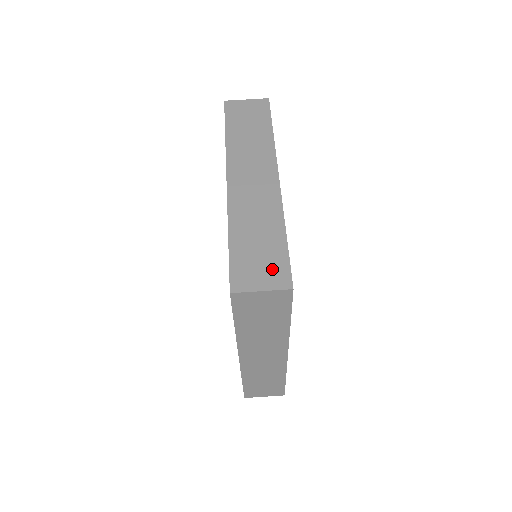
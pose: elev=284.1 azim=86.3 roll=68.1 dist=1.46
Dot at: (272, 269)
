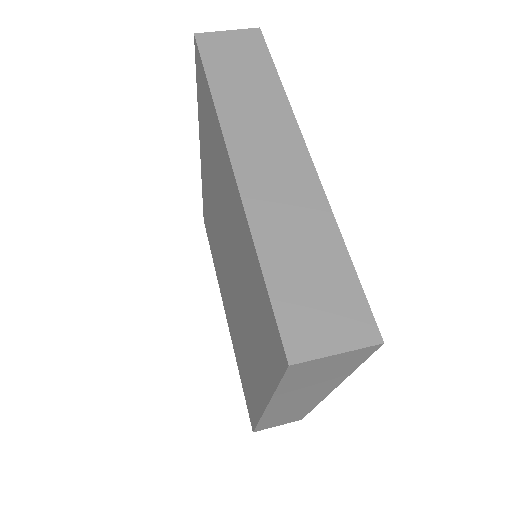
Dot at: occluded
